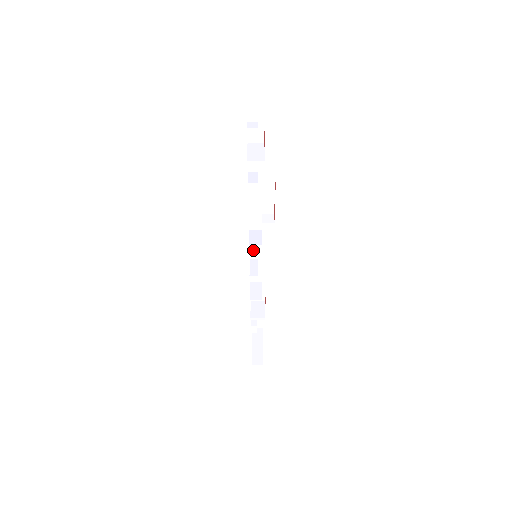
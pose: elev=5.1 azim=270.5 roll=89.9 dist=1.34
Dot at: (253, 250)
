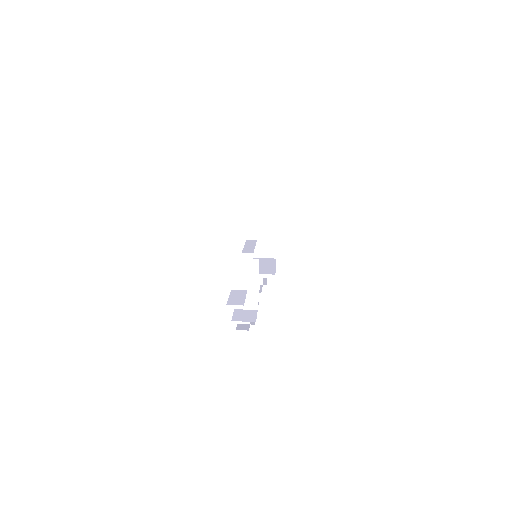
Dot at: occluded
